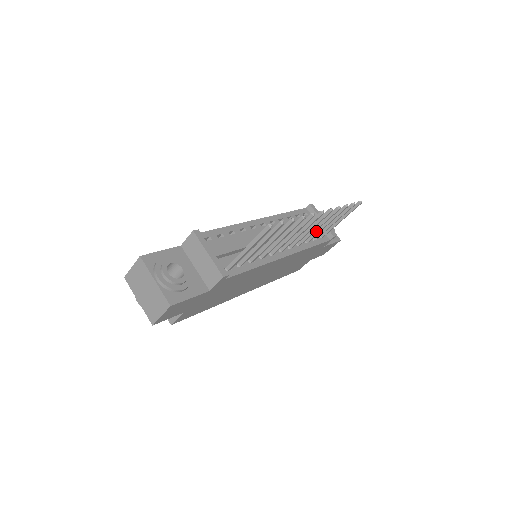
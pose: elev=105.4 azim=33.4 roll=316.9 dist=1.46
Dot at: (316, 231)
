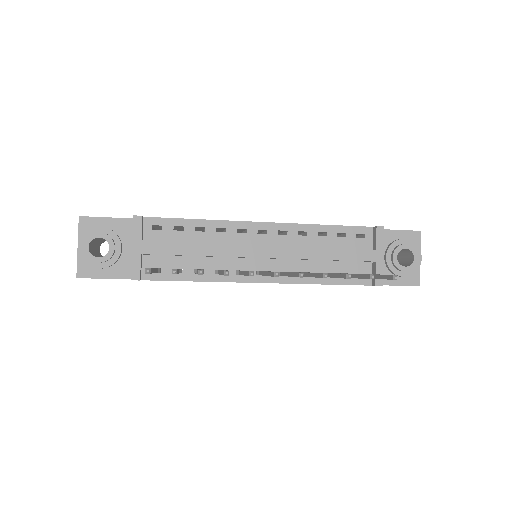
Dot at: occluded
